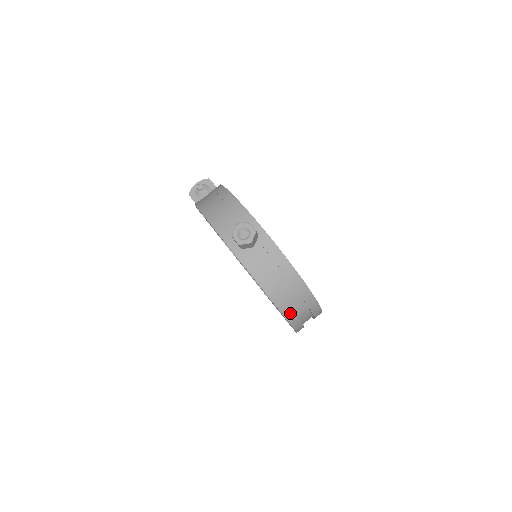
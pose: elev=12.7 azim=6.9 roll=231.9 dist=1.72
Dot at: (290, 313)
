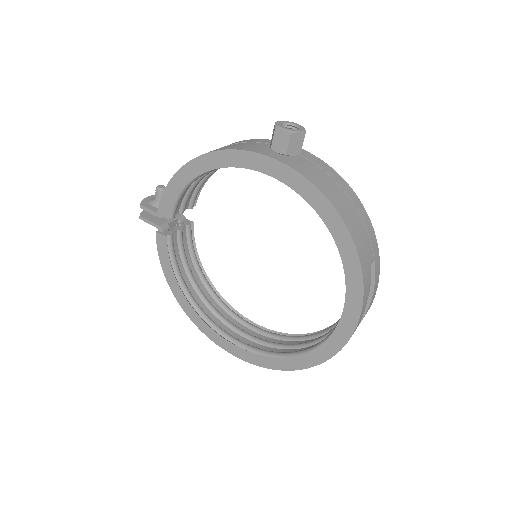
Dot at: (362, 253)
